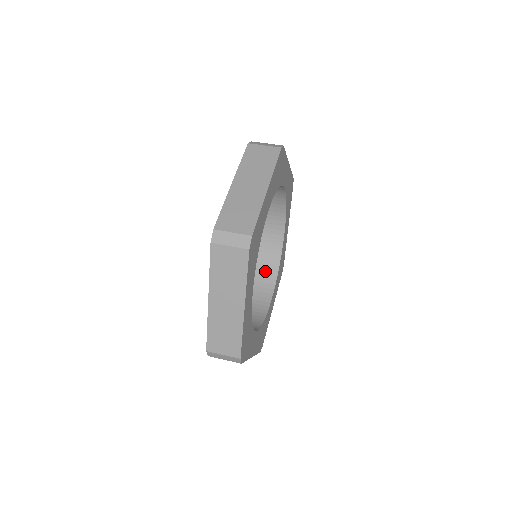
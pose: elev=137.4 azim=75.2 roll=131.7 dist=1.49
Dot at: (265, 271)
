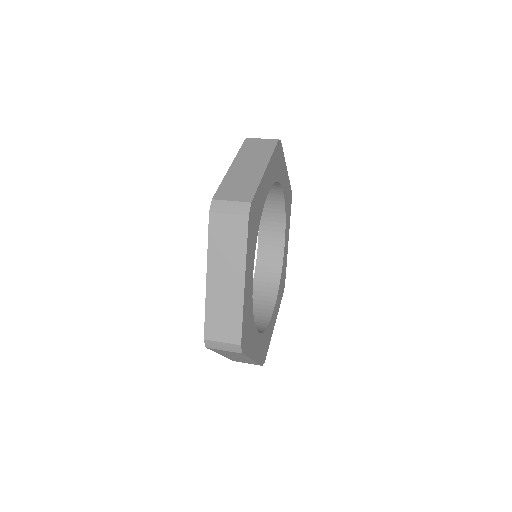
Dot at: occluded
